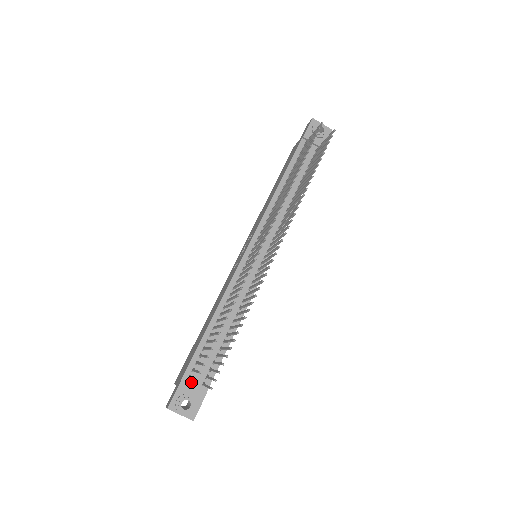
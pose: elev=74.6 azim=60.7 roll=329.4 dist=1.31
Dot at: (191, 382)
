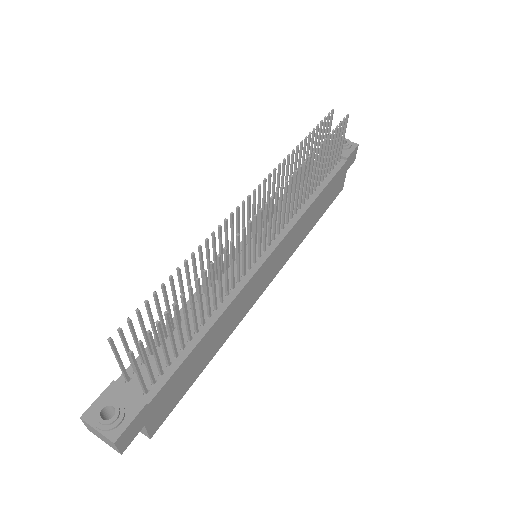
Dot at: (128, 387)
